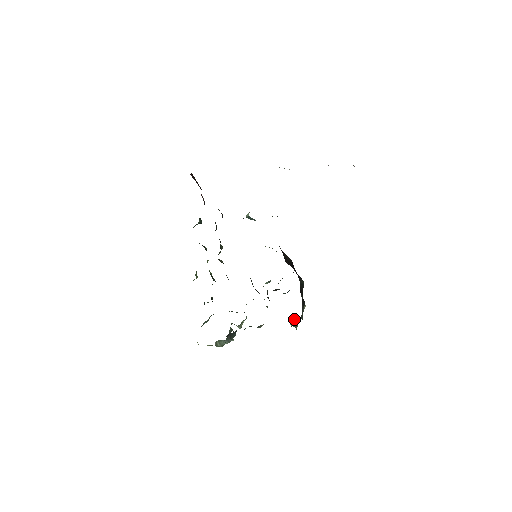
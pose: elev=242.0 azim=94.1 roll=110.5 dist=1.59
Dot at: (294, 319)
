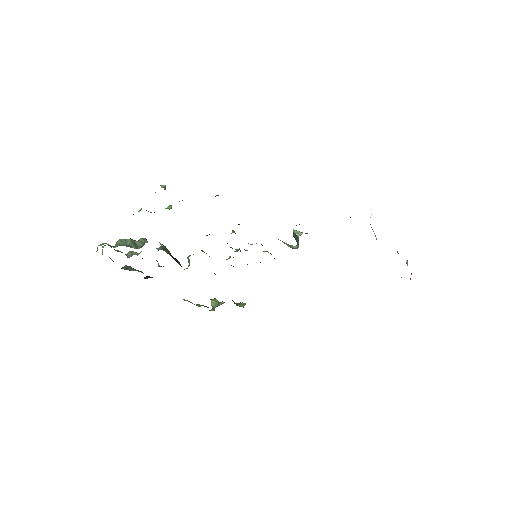
Dot at: occluded
